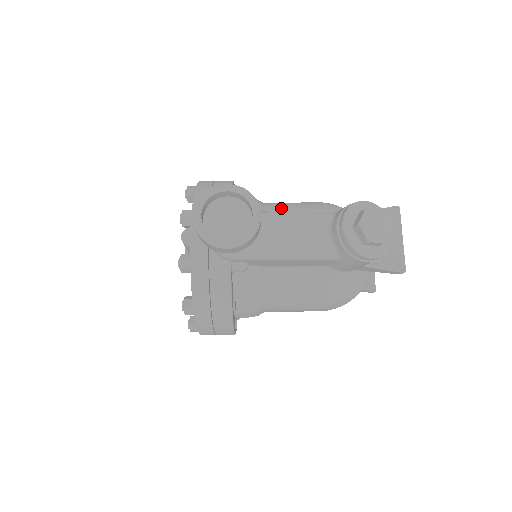
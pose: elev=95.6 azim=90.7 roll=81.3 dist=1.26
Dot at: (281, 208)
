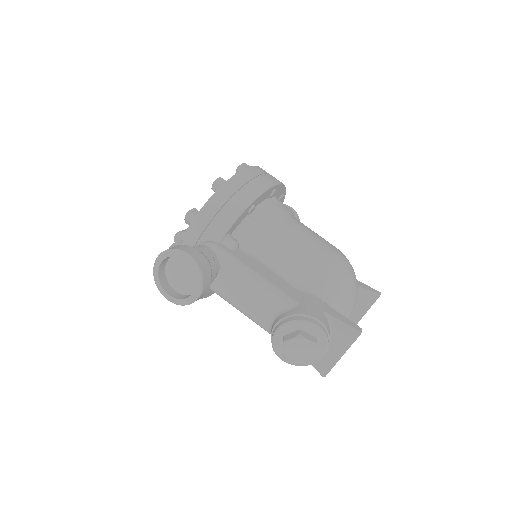
Dot at: (280, 250)
